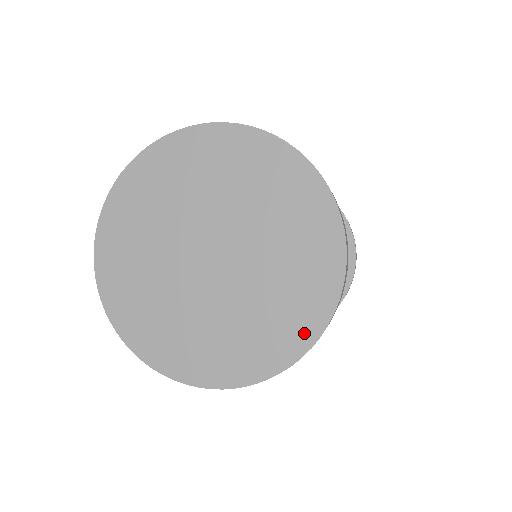
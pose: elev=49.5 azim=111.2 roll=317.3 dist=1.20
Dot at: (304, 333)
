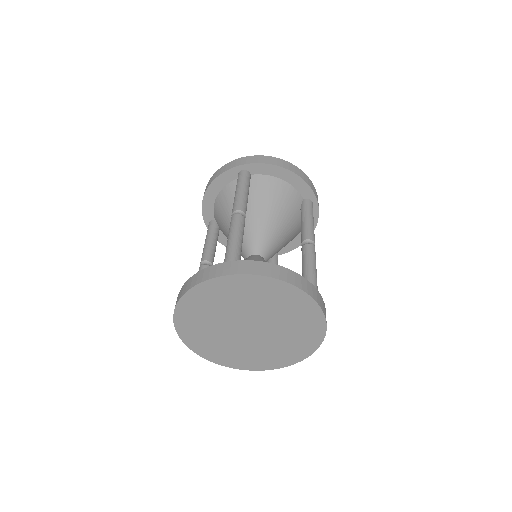
Dot at: (302, 354)
